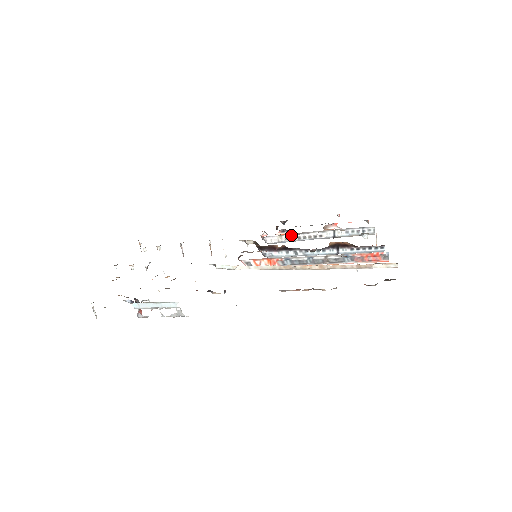
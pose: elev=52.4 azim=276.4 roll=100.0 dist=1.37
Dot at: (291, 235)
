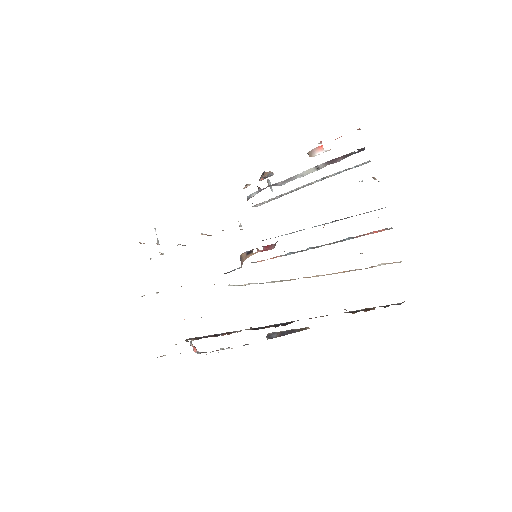
Dot at: (277, 196)
